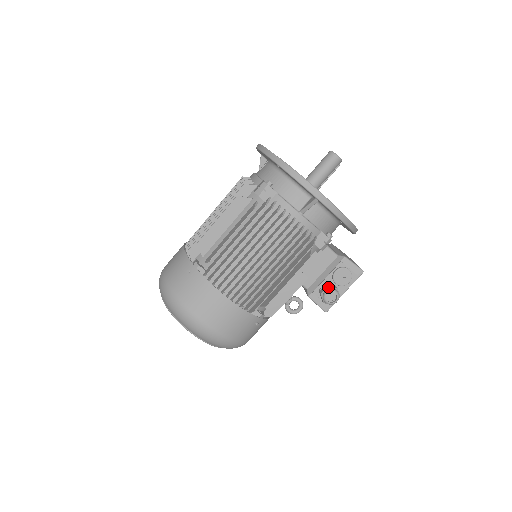
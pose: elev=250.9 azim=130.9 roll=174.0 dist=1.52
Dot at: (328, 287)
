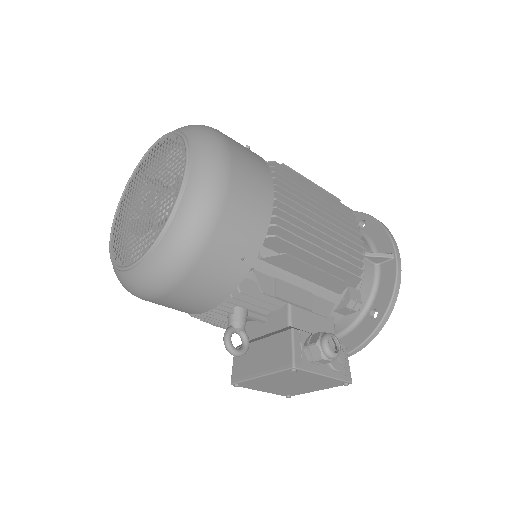
Dot at: occluded
